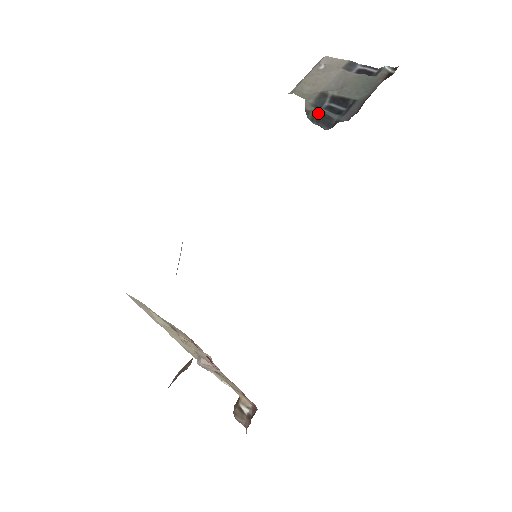
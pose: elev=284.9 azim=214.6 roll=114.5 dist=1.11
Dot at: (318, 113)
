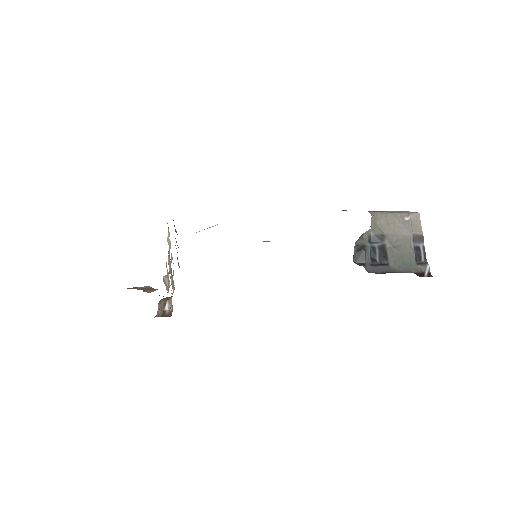
Dot at: (363, 247)
